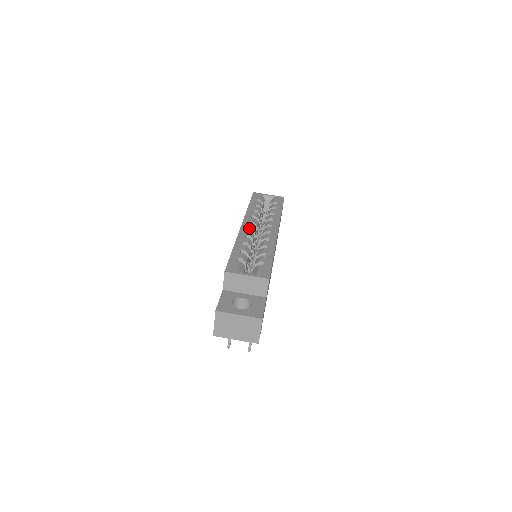
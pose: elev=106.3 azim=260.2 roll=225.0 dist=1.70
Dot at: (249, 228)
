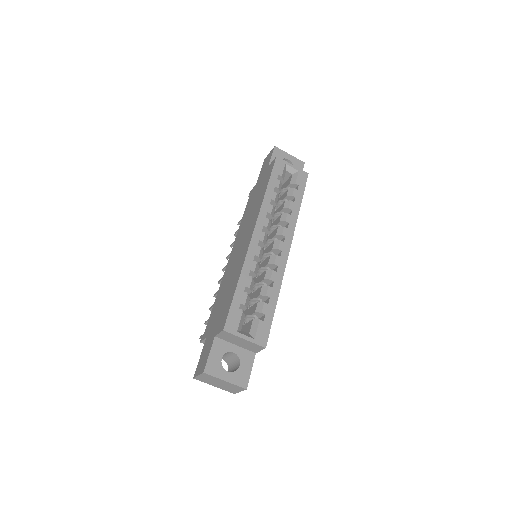
Dot at: (260, 240)
